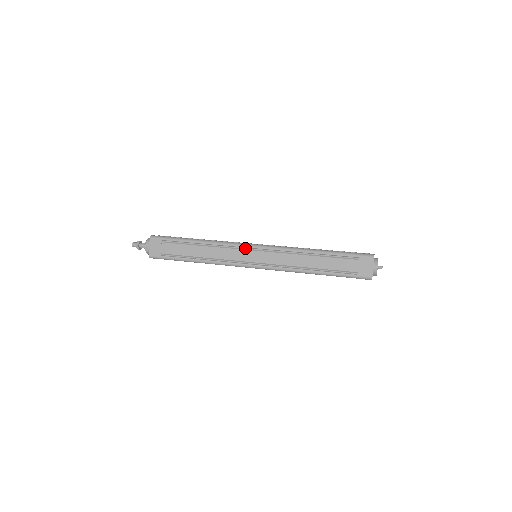
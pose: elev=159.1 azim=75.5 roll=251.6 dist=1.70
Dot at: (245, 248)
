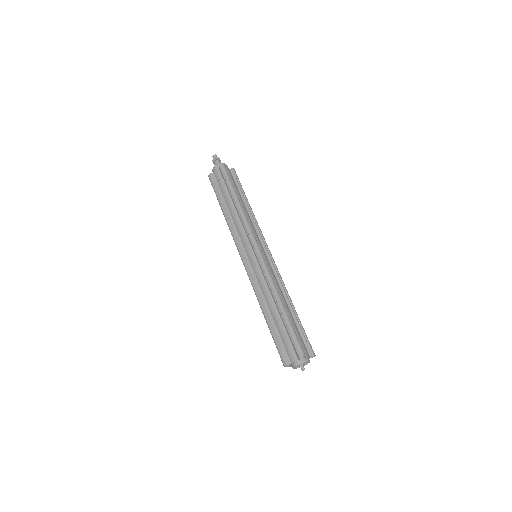
Dot at: occluded
